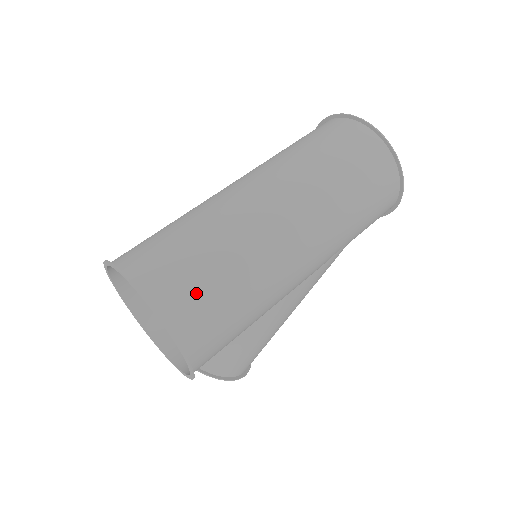
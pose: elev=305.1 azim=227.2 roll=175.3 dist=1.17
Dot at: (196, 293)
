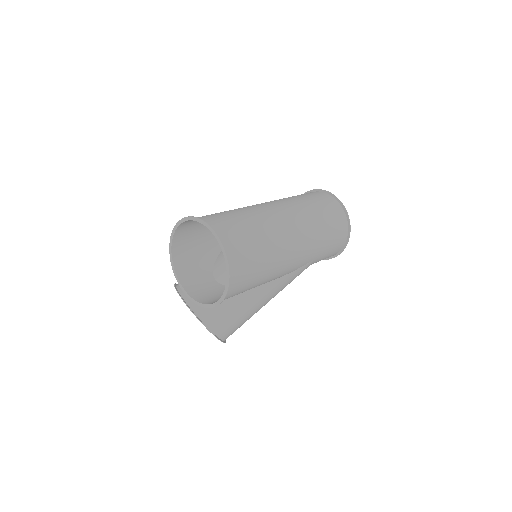
Dot at: (242, 244)
